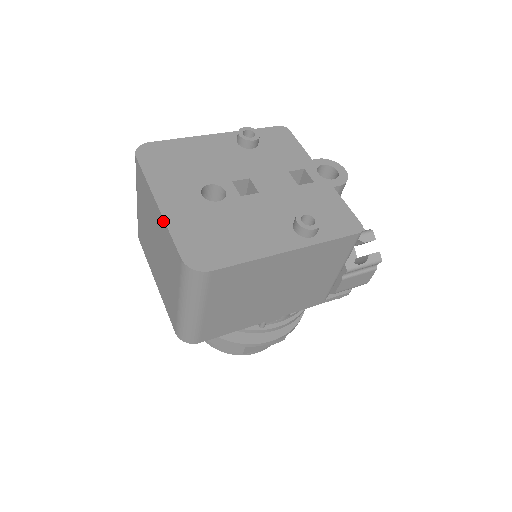
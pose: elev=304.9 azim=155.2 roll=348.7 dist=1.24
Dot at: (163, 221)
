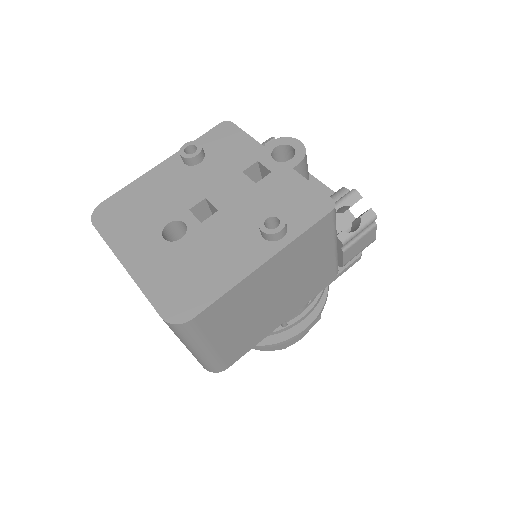
Dot at: occluded
